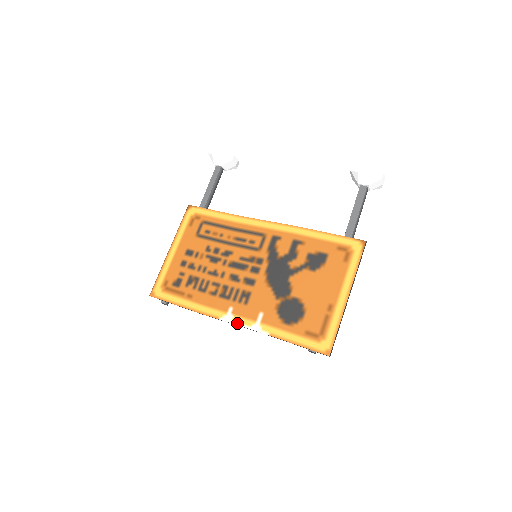
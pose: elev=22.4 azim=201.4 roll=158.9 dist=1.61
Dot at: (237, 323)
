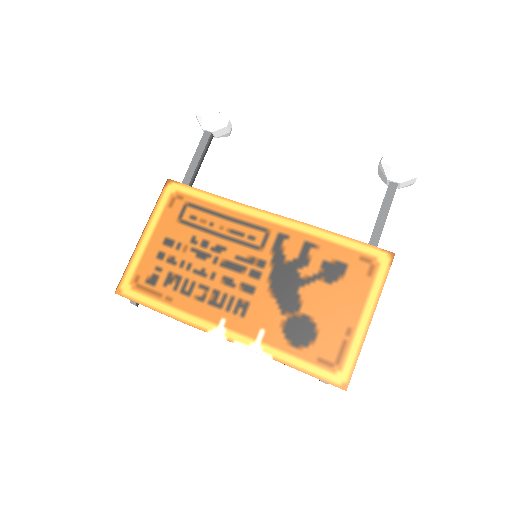
Dot at: (231, 340)
